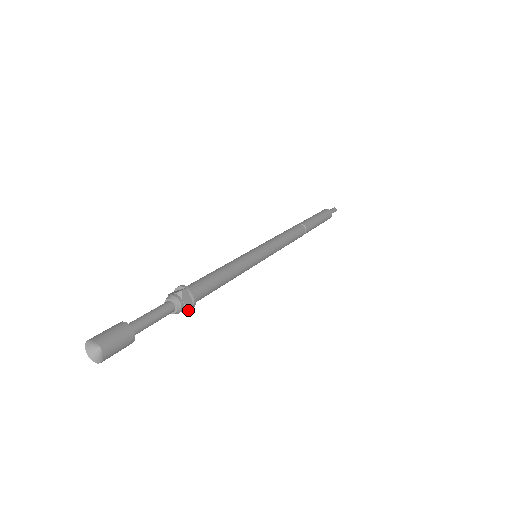
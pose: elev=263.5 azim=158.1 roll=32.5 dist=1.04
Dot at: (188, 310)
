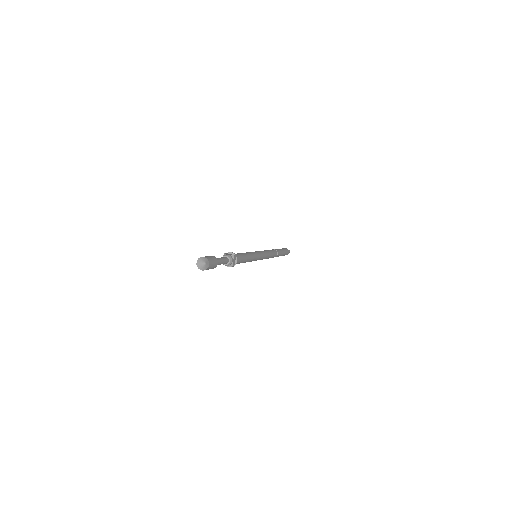
Dot at: (229, 266)
